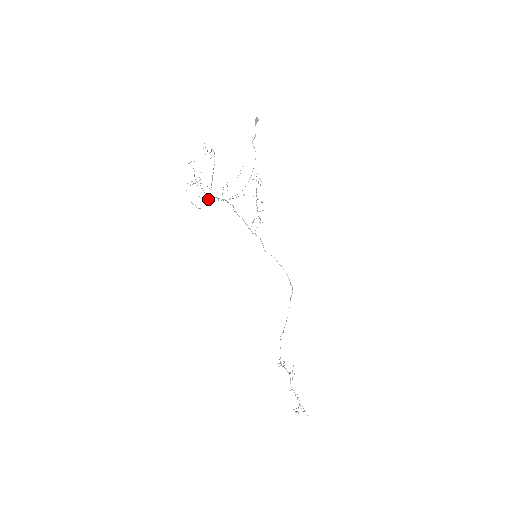
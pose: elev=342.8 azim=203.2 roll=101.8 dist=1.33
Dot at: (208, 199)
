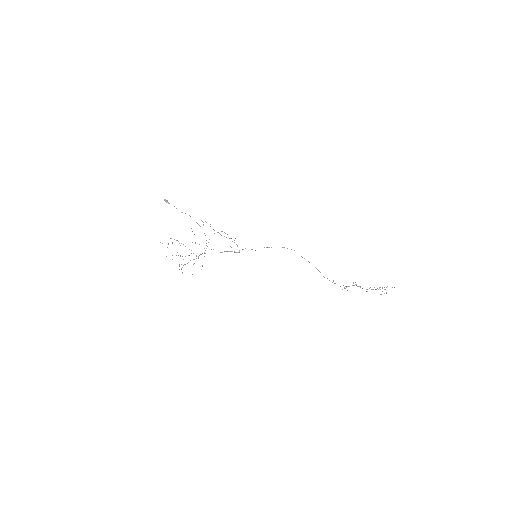
Dot at: (198, 257)
